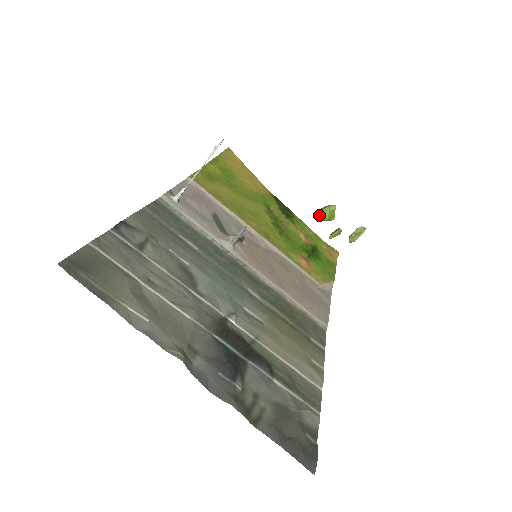
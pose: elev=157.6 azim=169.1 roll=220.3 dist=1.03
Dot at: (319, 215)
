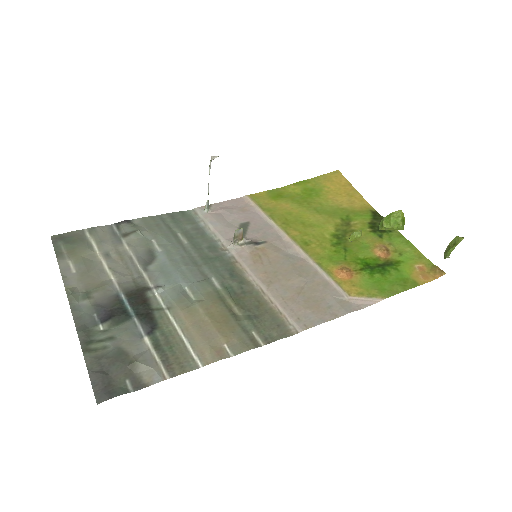
Dot at: (382, 223)
